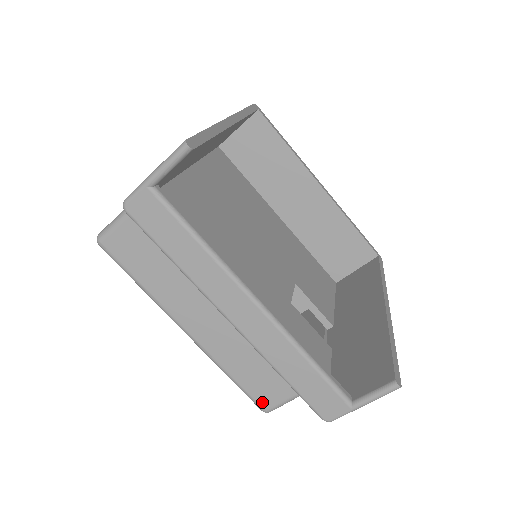
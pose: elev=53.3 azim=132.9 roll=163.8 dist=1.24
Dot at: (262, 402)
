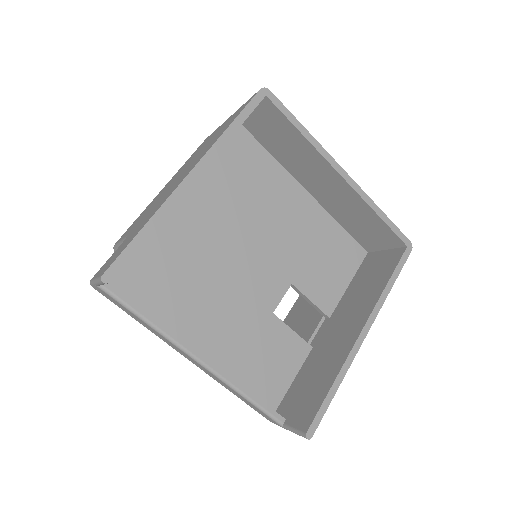
Dot at: occluded
